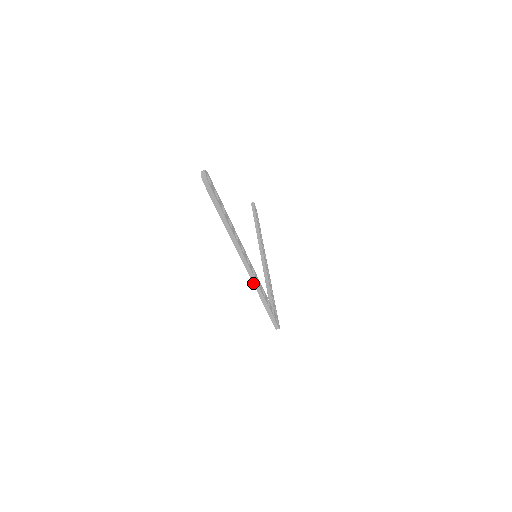
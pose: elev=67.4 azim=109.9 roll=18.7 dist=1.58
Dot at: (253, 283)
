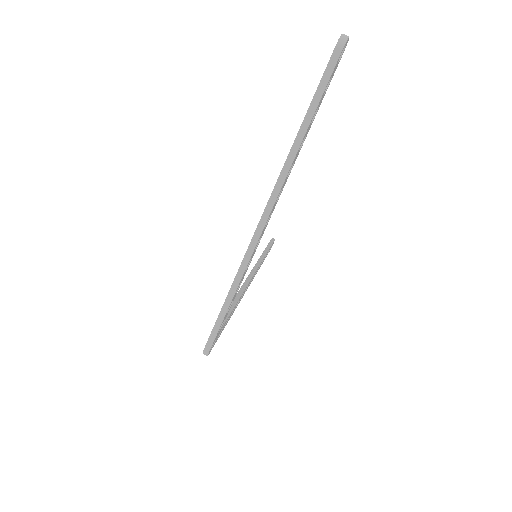
Dot at: (246, 253)
